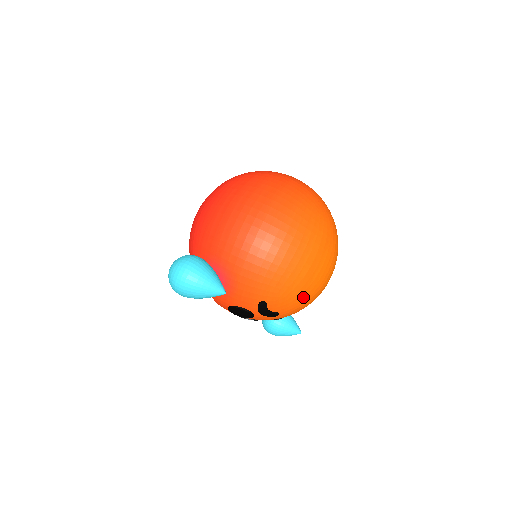
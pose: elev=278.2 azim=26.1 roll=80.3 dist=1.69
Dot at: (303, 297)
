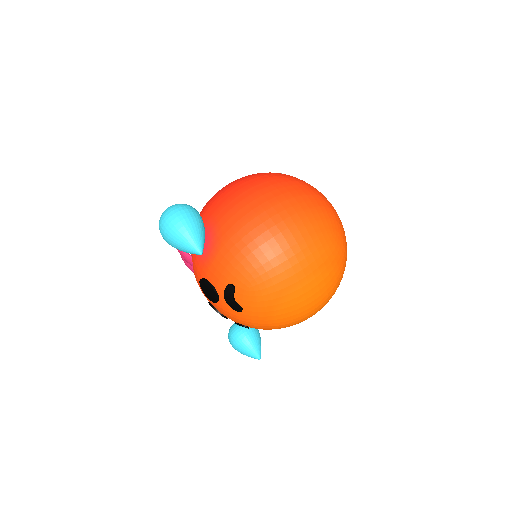
Dot at: (274, 305)
